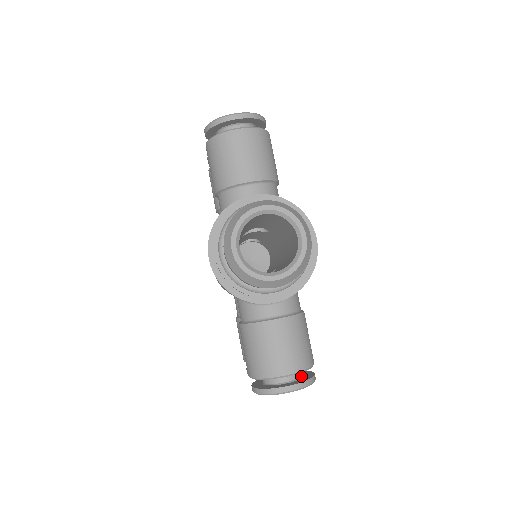
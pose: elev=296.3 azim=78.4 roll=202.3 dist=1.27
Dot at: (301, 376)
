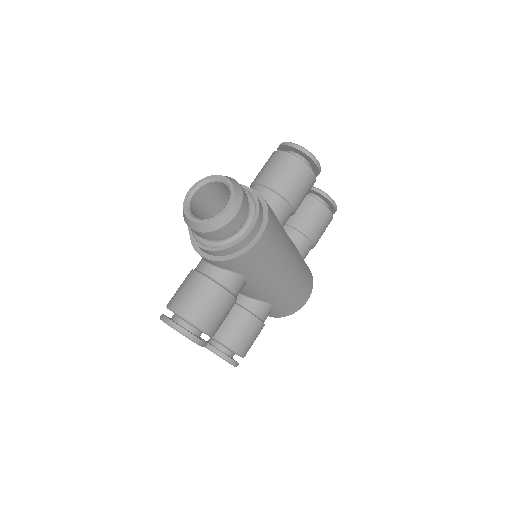
Dot at: (191, 331)
